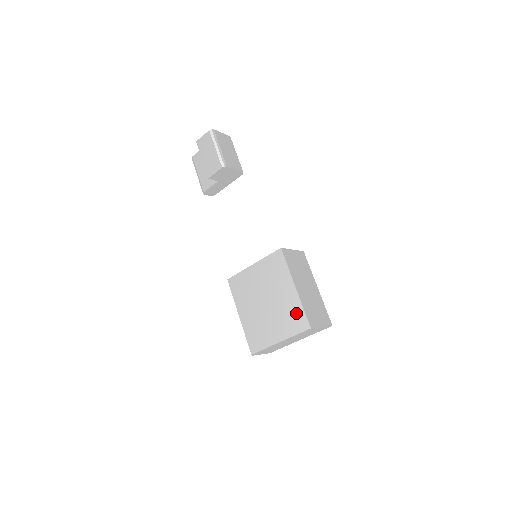
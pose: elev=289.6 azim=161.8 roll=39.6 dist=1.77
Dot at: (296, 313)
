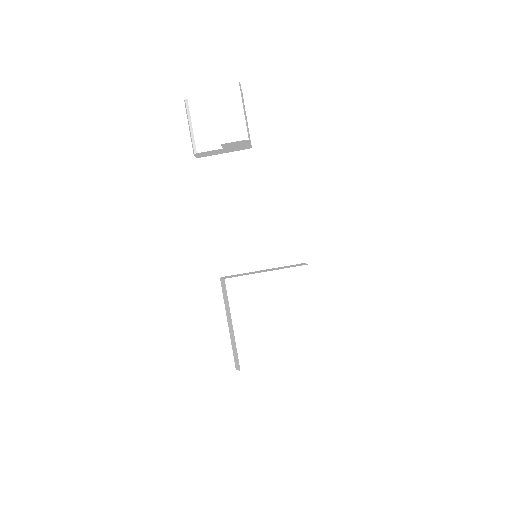
Dot at: (311, 338)
